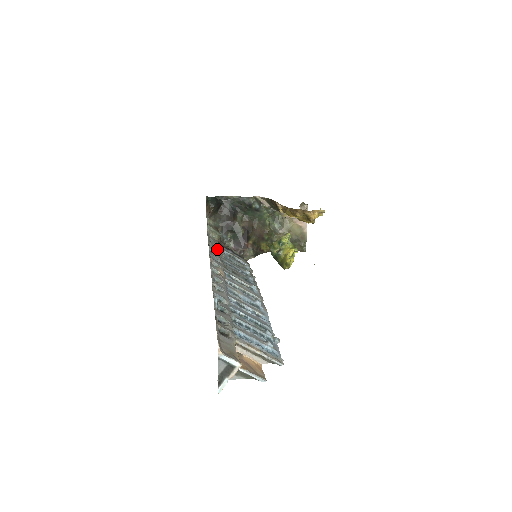
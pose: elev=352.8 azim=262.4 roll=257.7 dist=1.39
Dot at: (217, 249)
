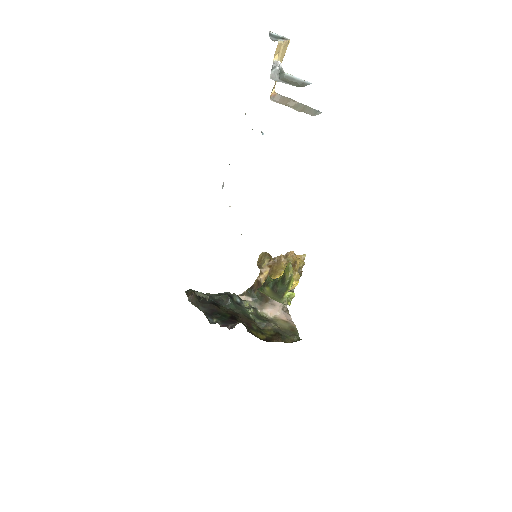
Dot at: occluded
